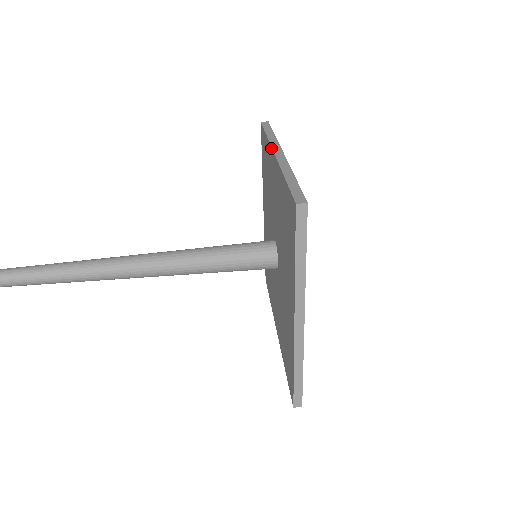
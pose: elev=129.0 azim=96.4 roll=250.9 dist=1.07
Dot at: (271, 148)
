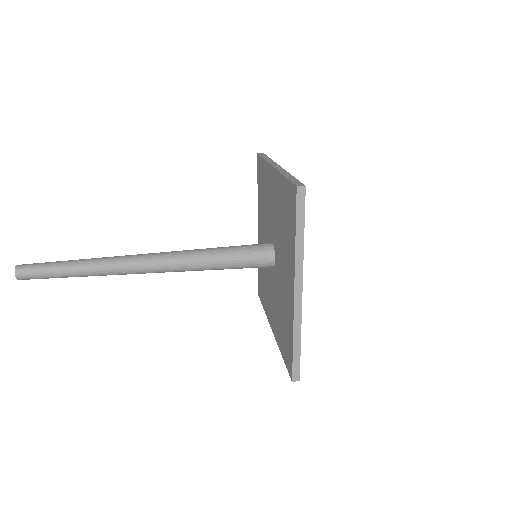
Dot at: (269, 165)
